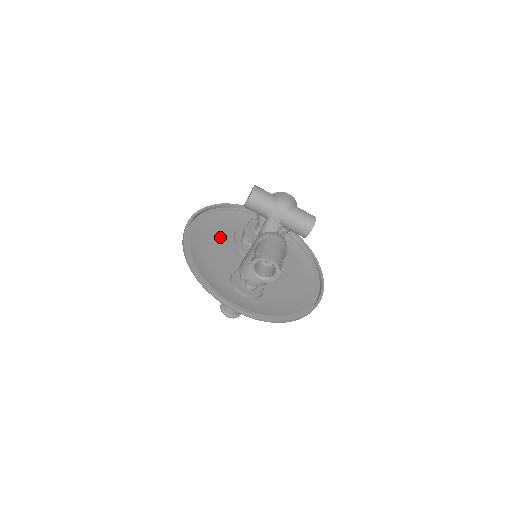
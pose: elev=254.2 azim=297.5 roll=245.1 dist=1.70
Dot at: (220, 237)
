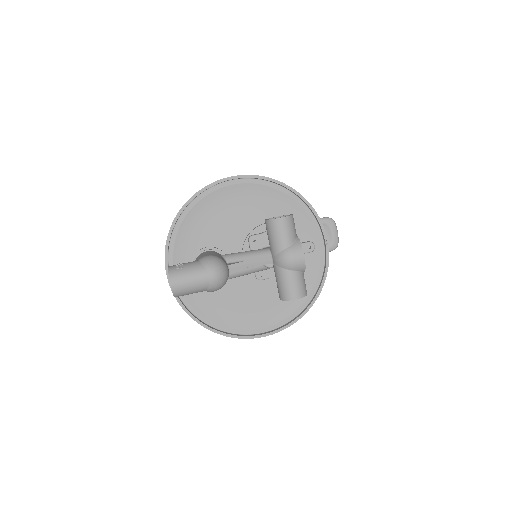
Dot at: (248, 213)
